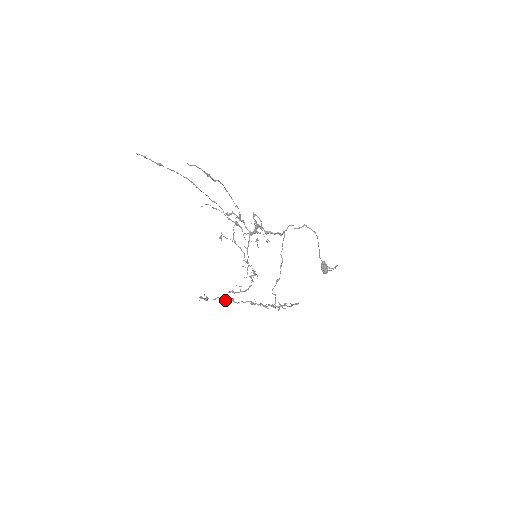
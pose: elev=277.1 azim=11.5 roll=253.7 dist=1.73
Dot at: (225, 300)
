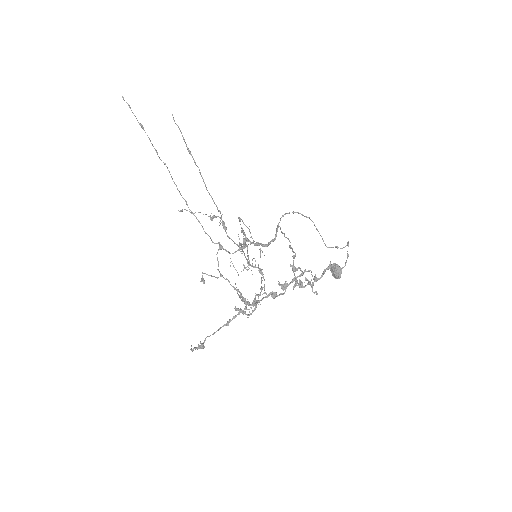
Dot at: (233, 317)
